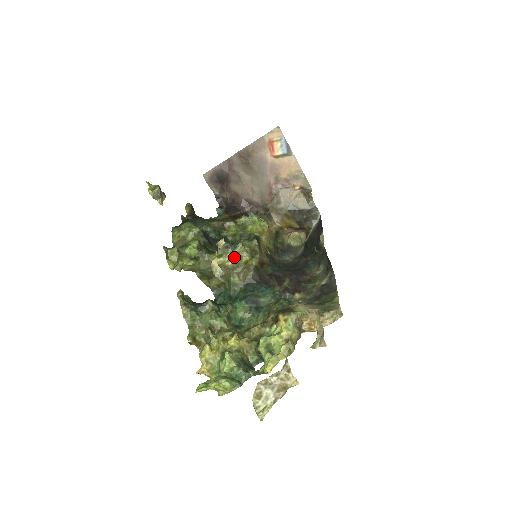
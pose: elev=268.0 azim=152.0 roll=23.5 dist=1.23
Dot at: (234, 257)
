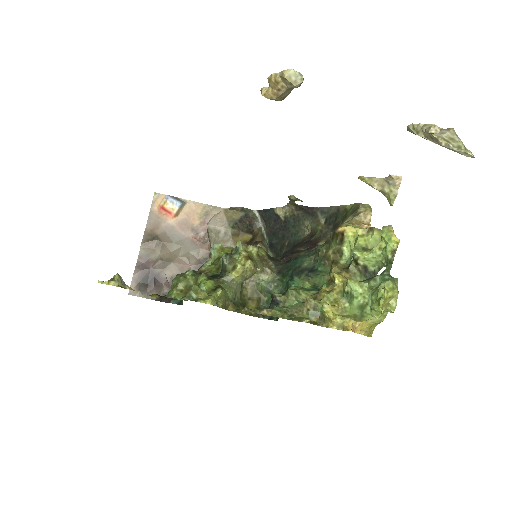
Dot at: (246, 256)
